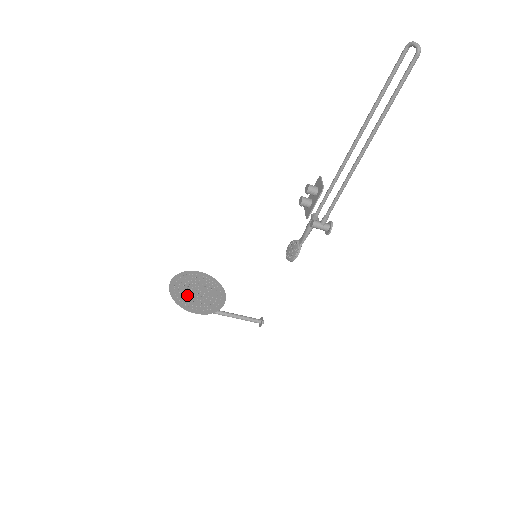
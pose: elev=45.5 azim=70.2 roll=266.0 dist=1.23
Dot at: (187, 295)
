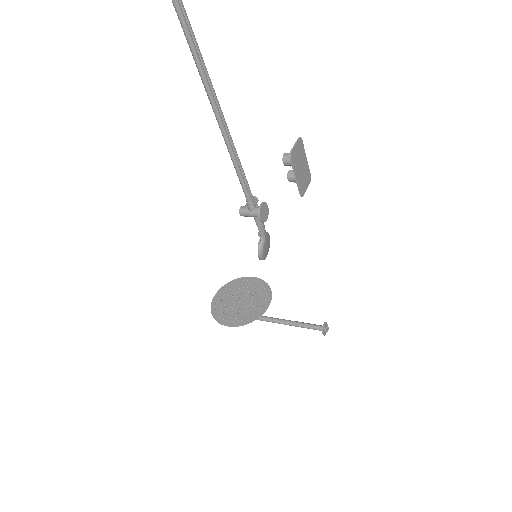
Dot at: (227, 306)
